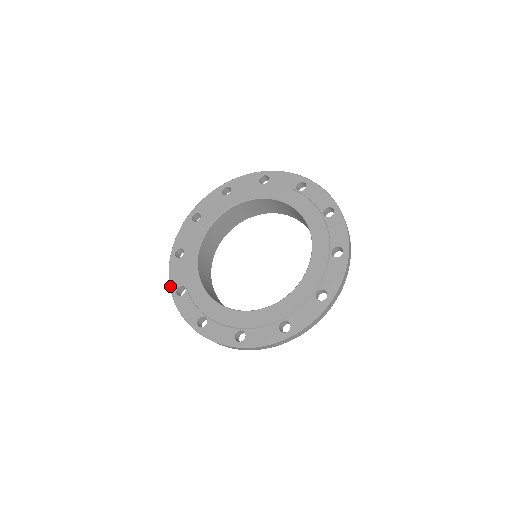
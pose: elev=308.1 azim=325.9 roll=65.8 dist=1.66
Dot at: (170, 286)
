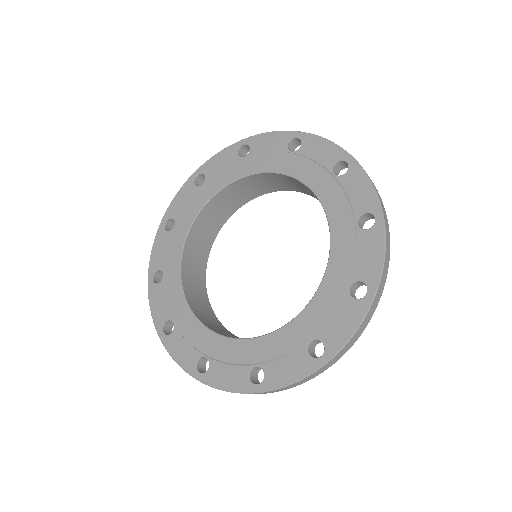
Dot at: (167, 210)
